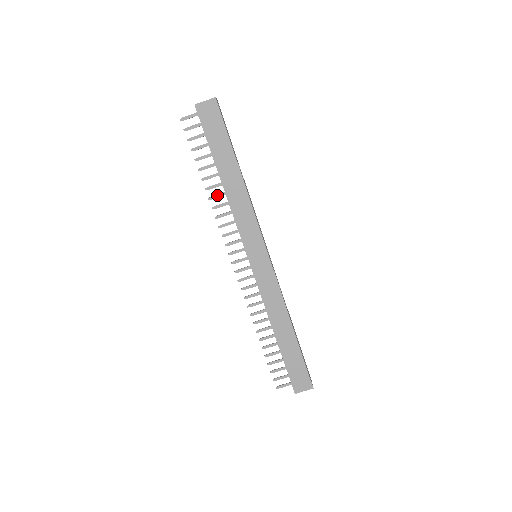
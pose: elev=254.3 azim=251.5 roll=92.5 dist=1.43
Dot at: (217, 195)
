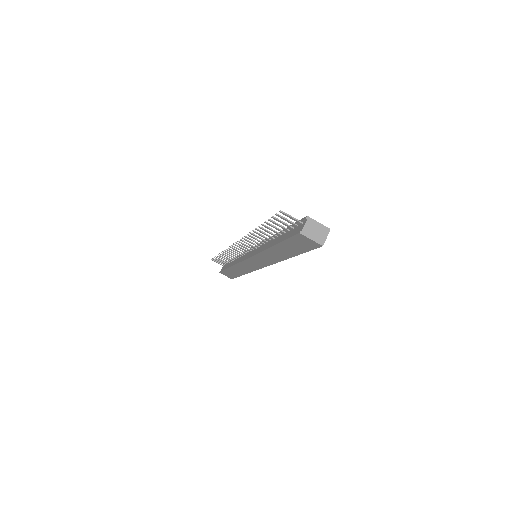
Dot at: (261, 236)
